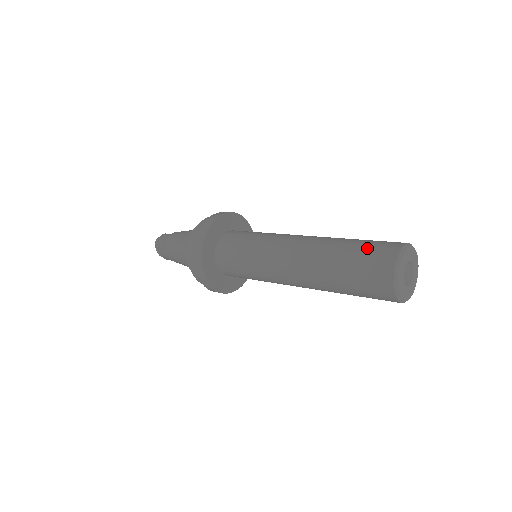
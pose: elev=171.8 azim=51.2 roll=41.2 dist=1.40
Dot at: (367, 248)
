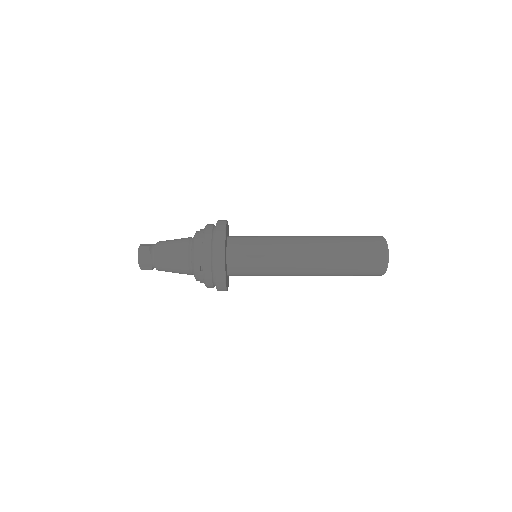
Dot at: (361, 237)
